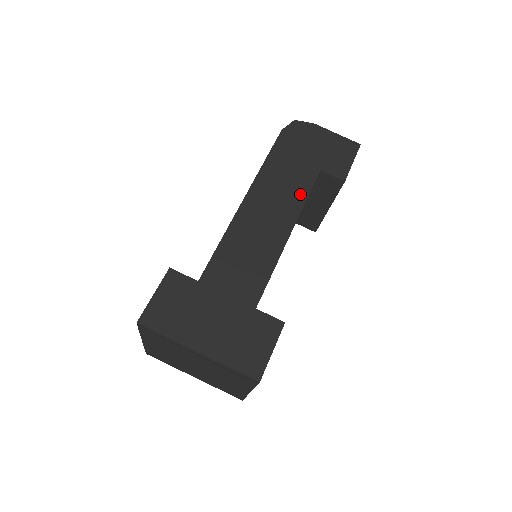
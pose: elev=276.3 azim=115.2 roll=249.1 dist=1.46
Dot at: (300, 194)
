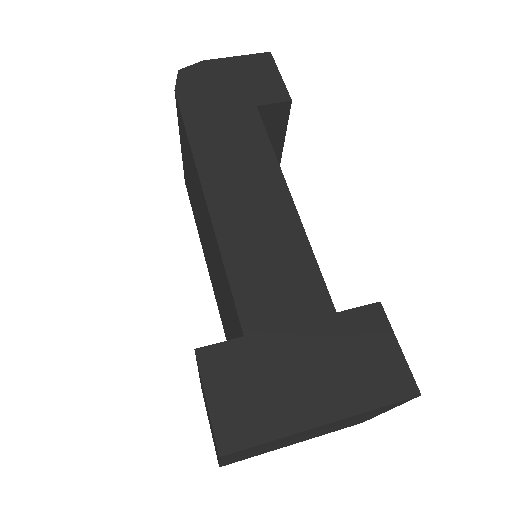
Dot at: (260, 146)
